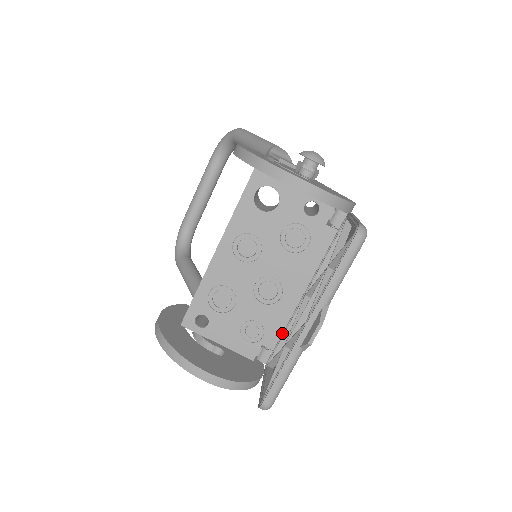
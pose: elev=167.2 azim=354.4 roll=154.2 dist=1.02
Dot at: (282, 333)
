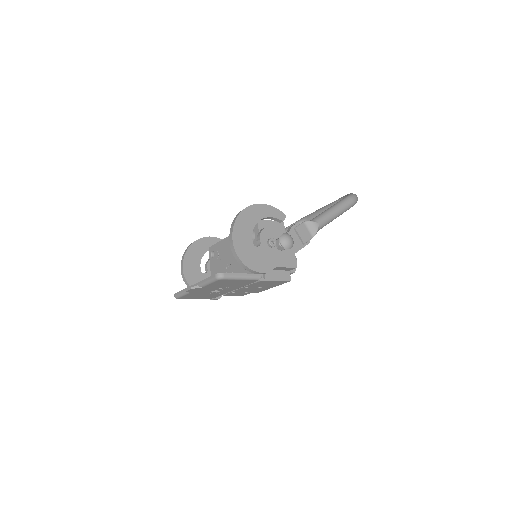
Dot at: occluded
